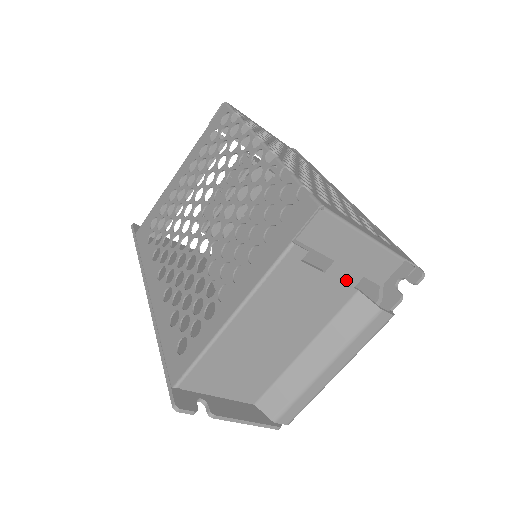
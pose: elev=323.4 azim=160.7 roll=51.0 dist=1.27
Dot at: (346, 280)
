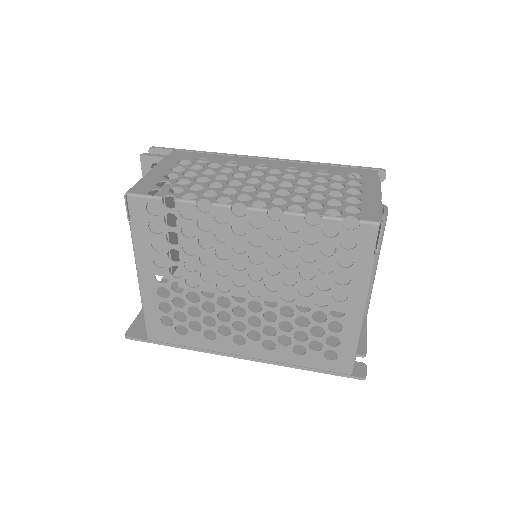
Dot at: occluded
